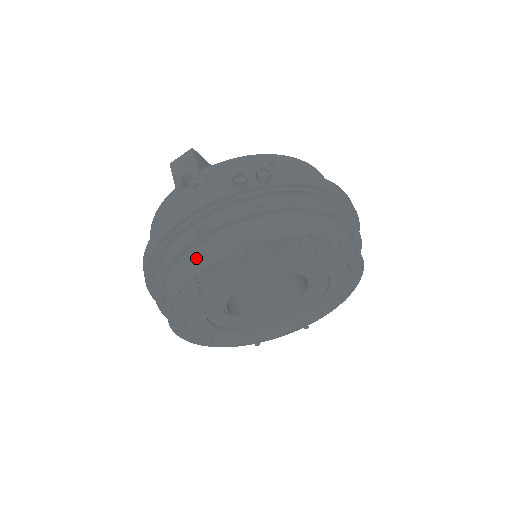
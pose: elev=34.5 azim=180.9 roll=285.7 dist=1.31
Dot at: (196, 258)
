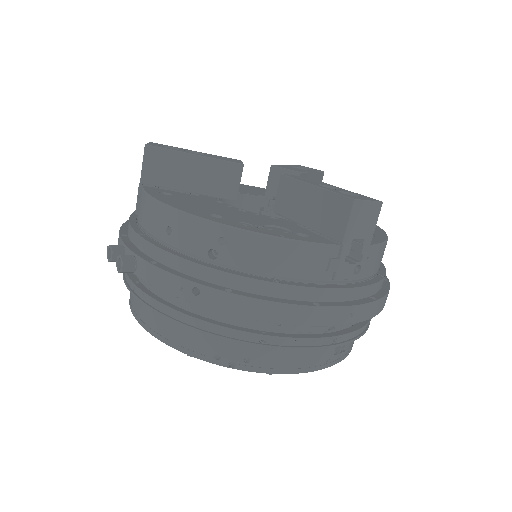
Dot at: occluded
